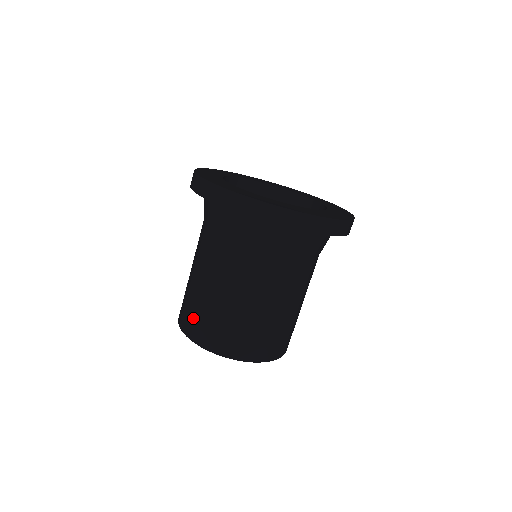
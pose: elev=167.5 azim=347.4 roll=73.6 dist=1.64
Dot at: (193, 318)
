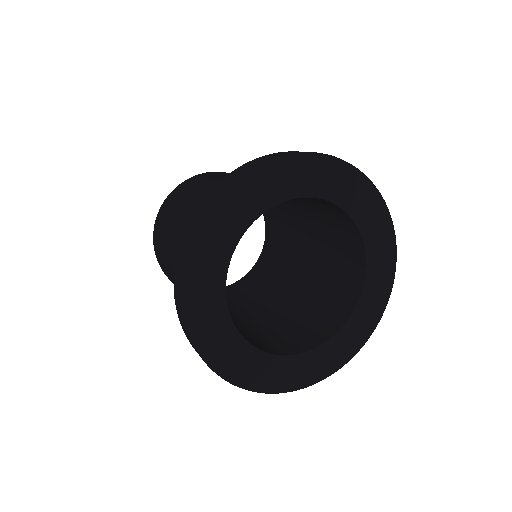
Dot at: (159, 240)
